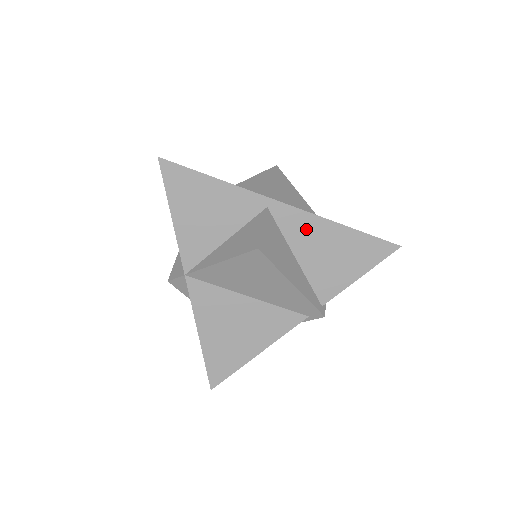
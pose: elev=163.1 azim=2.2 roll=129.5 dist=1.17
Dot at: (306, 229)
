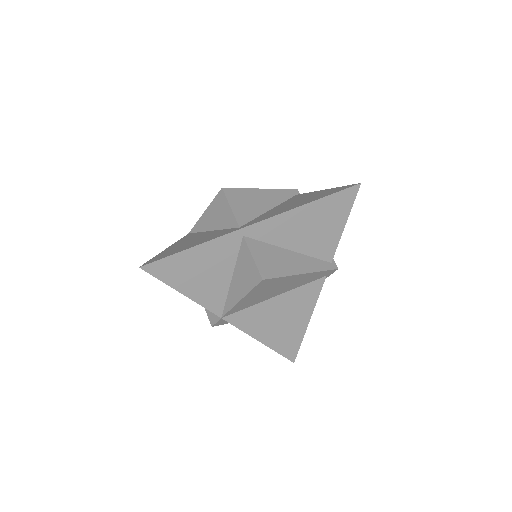
Dot at: (282, 227)
